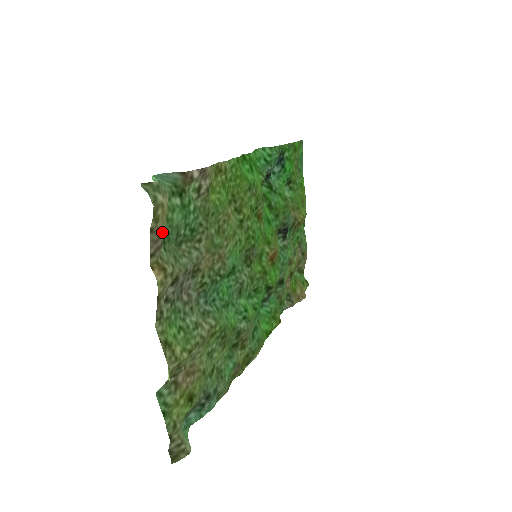
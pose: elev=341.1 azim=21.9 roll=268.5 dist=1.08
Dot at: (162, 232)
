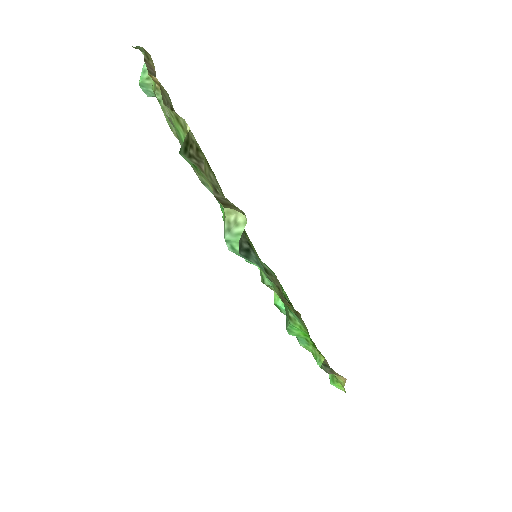
Dot at: (154, 69)
